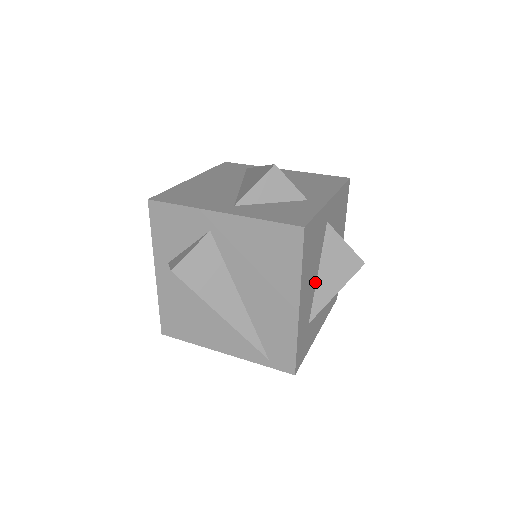
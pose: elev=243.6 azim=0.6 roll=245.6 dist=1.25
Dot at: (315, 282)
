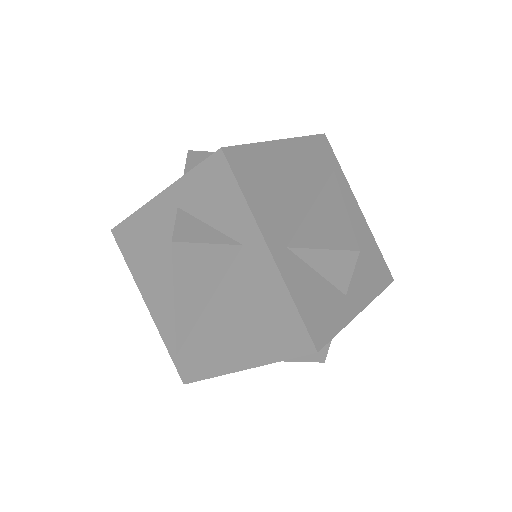
Dot at: occluded
